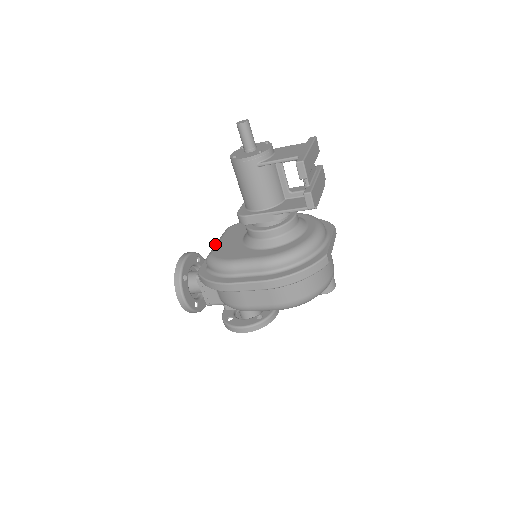
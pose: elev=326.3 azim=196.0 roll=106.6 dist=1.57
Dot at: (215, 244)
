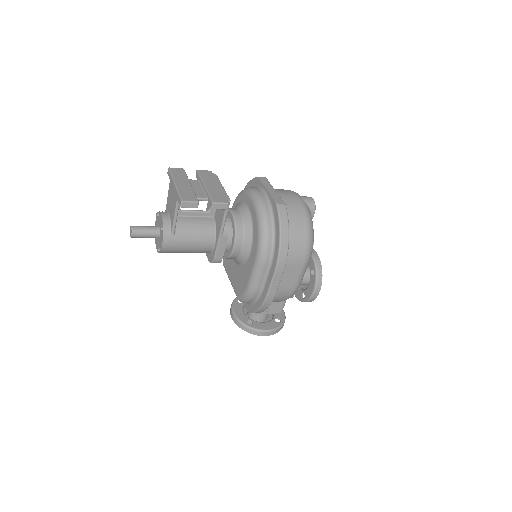
Dot at: occluded
